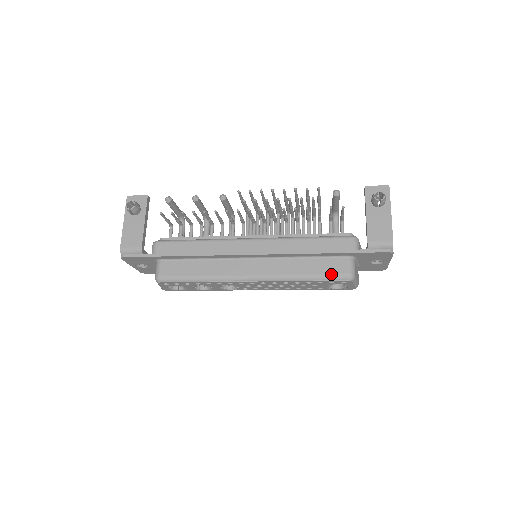
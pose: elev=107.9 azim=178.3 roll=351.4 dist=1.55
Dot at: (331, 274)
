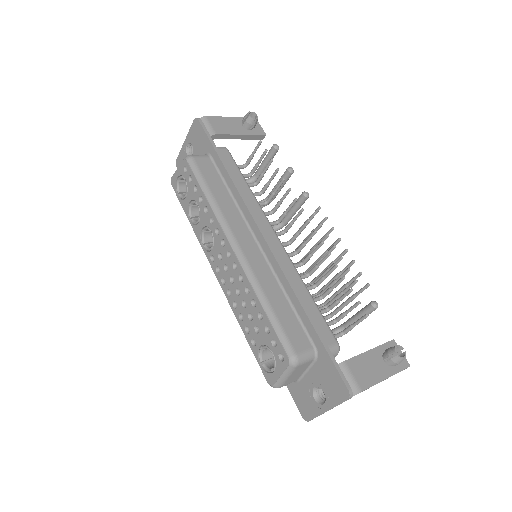
Dot at: (286, 334)
